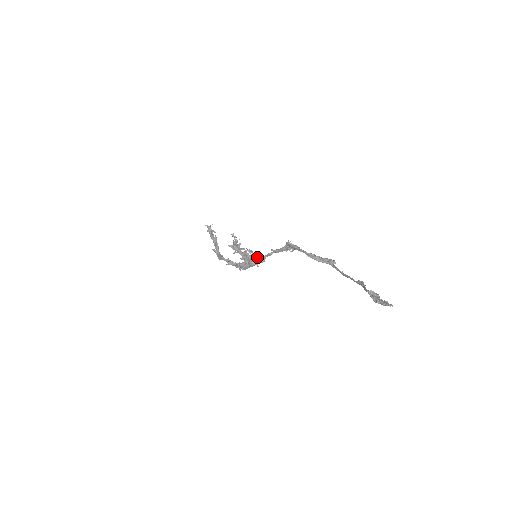
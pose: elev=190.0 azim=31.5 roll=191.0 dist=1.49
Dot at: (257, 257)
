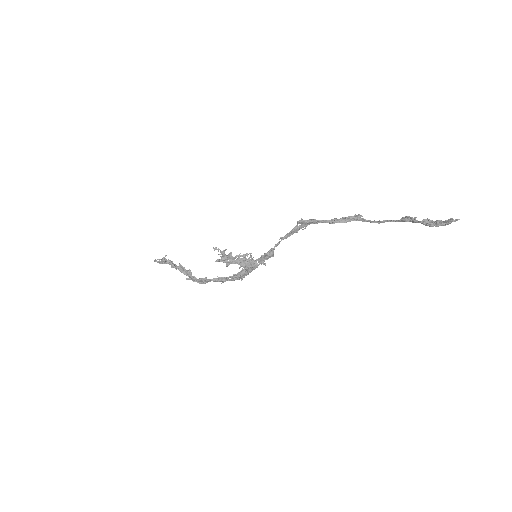
Dot at: (261, 255)
